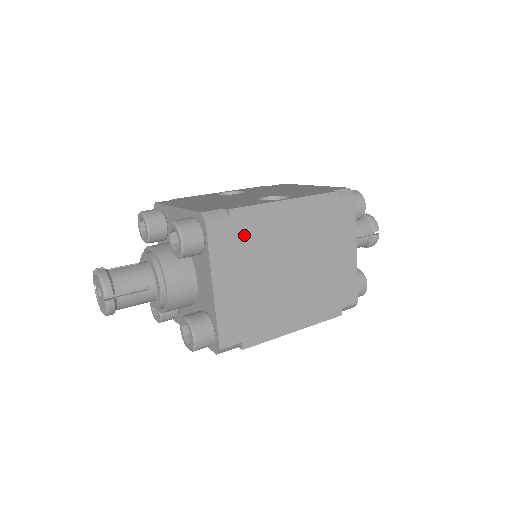
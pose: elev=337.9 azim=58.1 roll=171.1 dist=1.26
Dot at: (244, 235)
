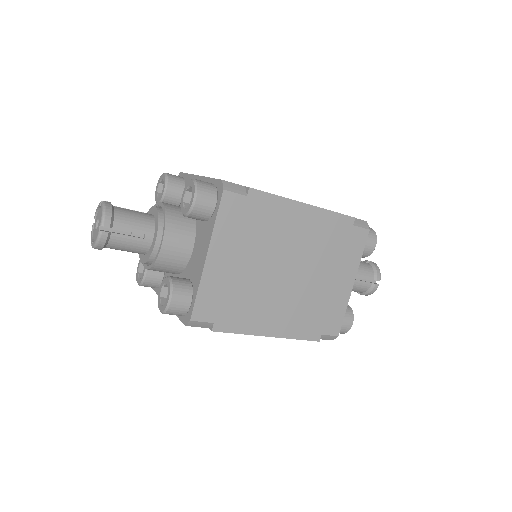
Dot at: (254, 218)
